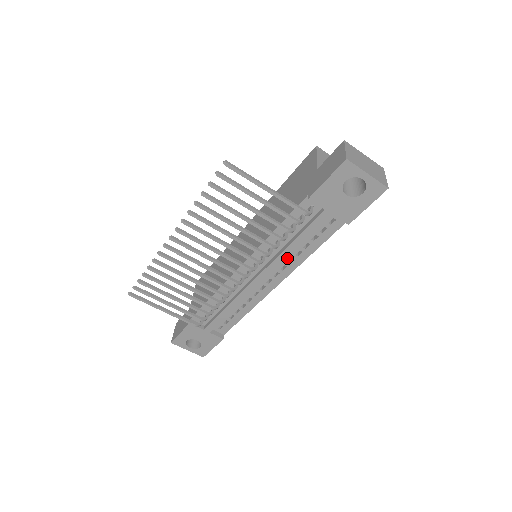
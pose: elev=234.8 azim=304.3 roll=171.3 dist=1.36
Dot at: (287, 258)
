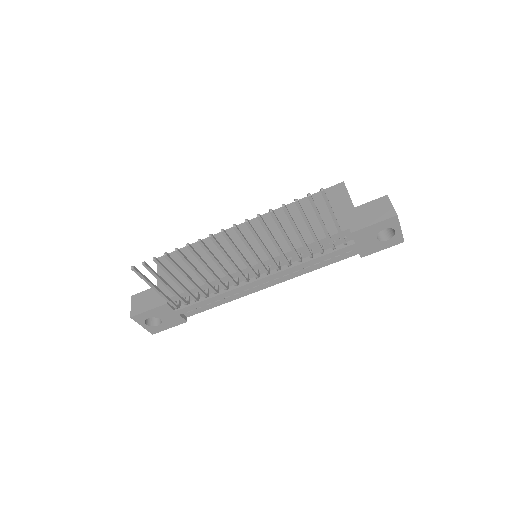
Dot at: occluded
